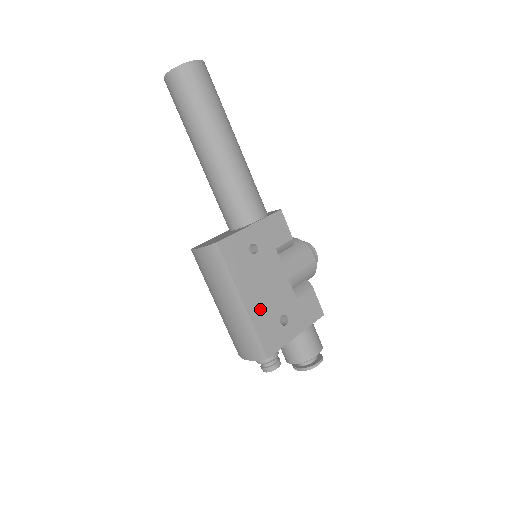
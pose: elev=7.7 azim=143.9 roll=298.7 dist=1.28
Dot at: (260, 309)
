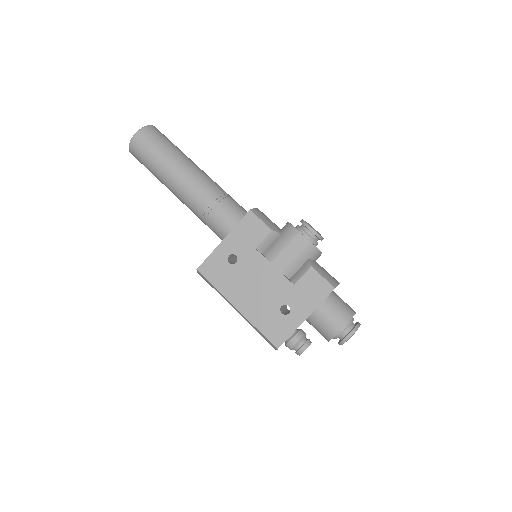
Dot at: (256, 308)
